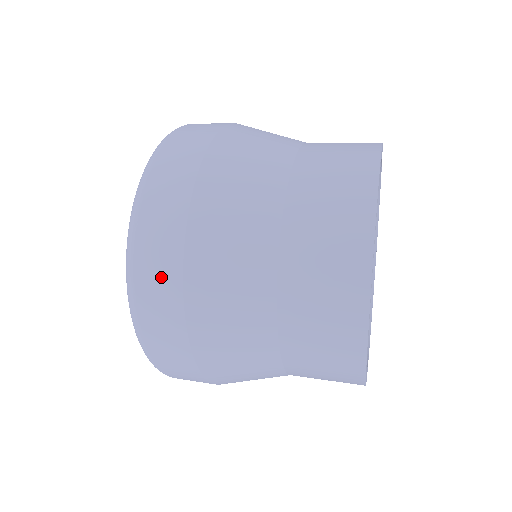
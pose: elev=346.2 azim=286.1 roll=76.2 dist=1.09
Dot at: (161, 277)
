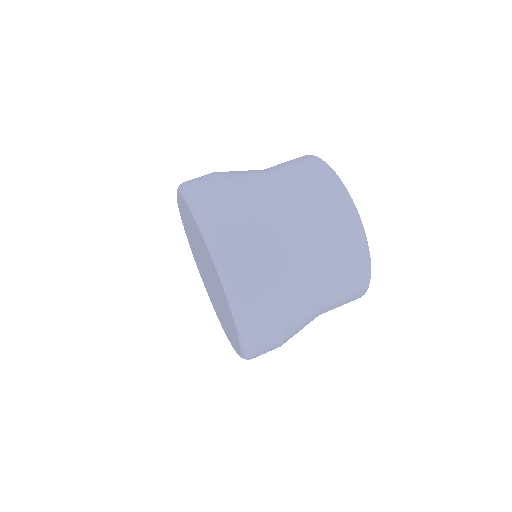
Dot at: (265, 311)
